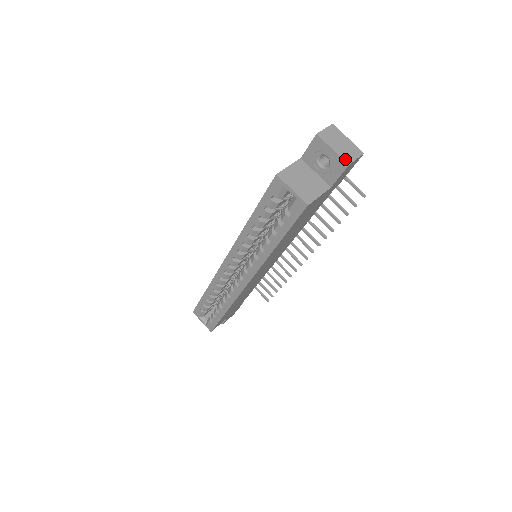
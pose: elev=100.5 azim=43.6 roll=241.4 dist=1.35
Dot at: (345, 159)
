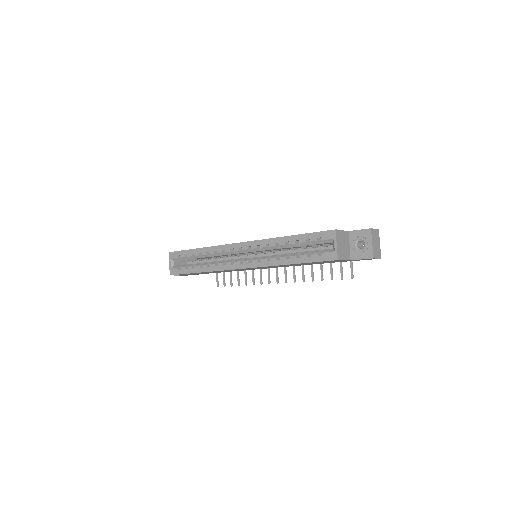
Dot at: (374, 254)
